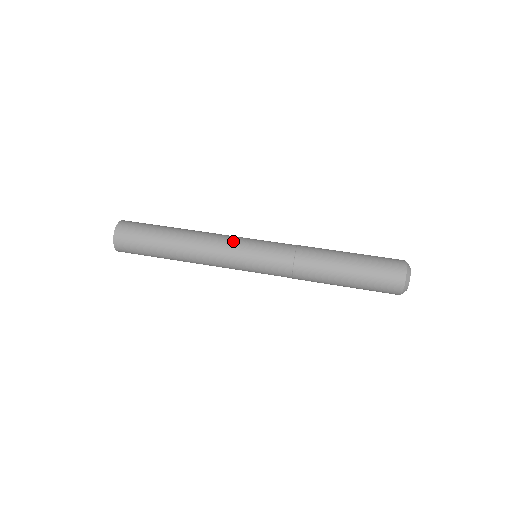
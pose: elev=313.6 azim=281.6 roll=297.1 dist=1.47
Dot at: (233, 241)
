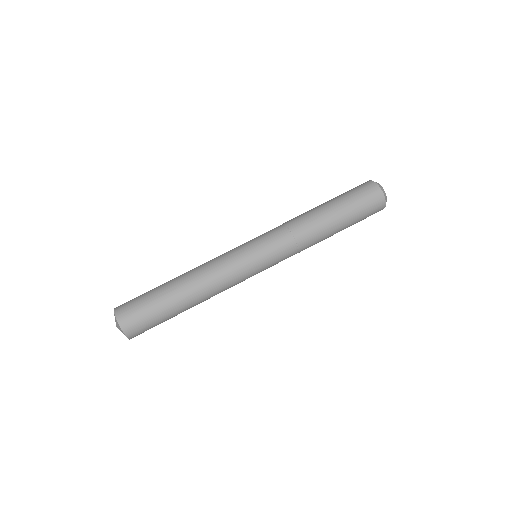
Dot at: (236, 264)
